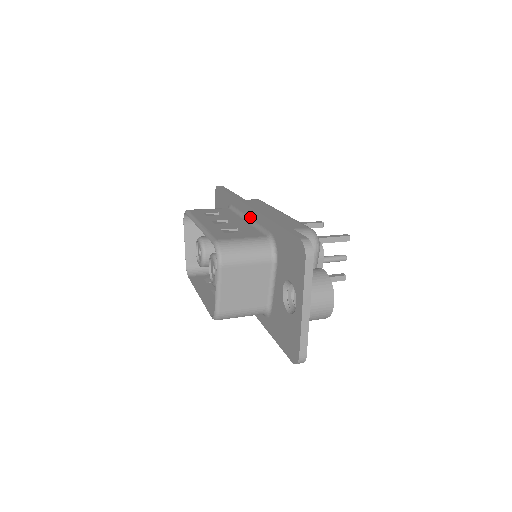
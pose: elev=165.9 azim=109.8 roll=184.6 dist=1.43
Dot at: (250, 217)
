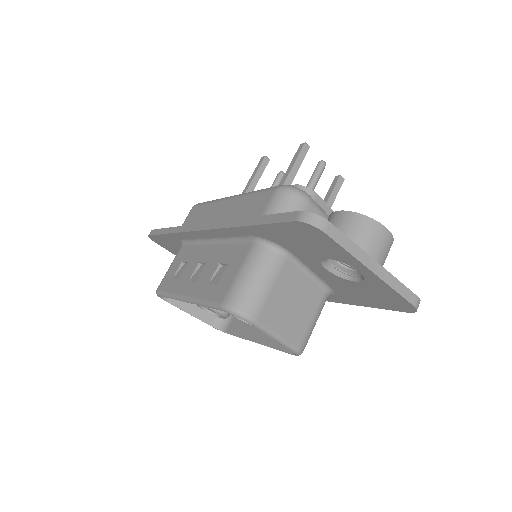
Dot at: (213, 238)
